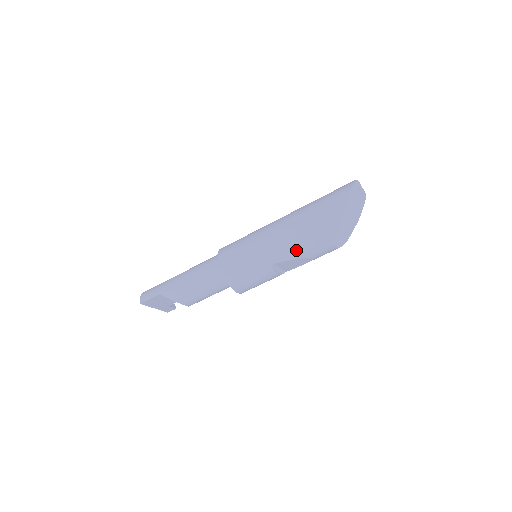
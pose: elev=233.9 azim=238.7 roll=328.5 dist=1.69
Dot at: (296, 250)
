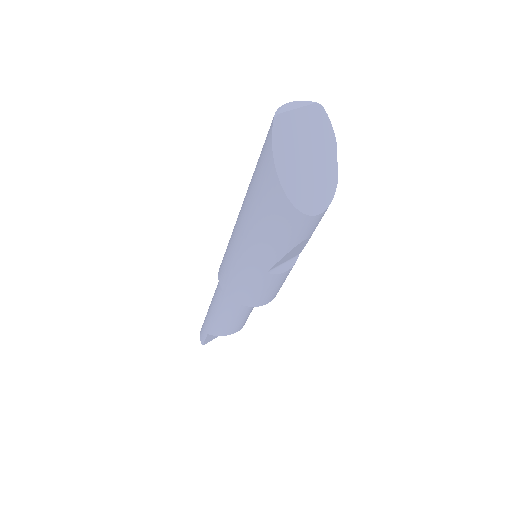
Dot at: (275, 248)
